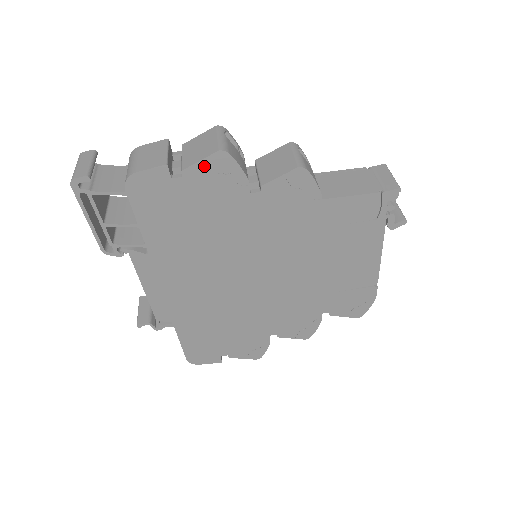
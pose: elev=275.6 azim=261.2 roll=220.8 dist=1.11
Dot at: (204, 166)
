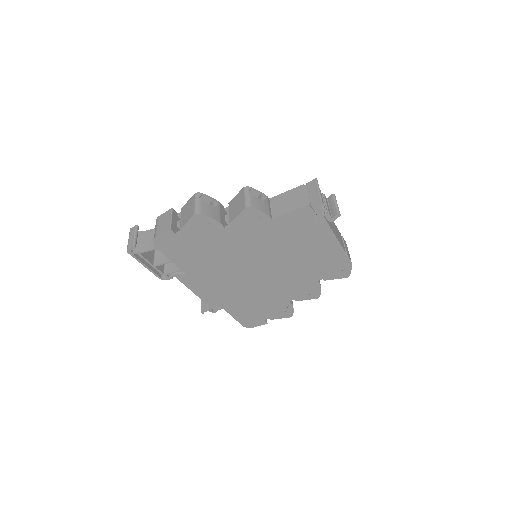
Dot at: (191, 224)
